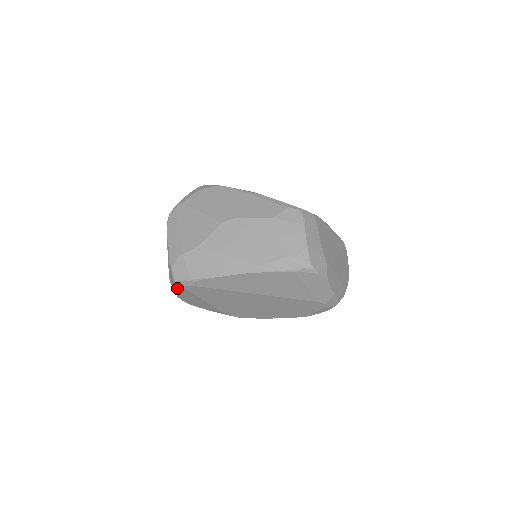
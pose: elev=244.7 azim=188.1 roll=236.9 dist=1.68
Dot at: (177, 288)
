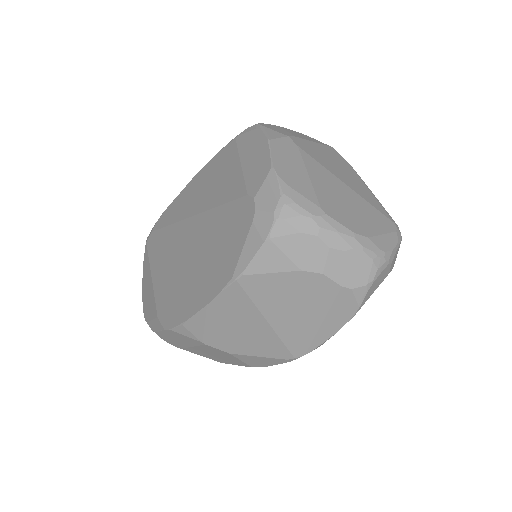
Dot at: (145, 255)
